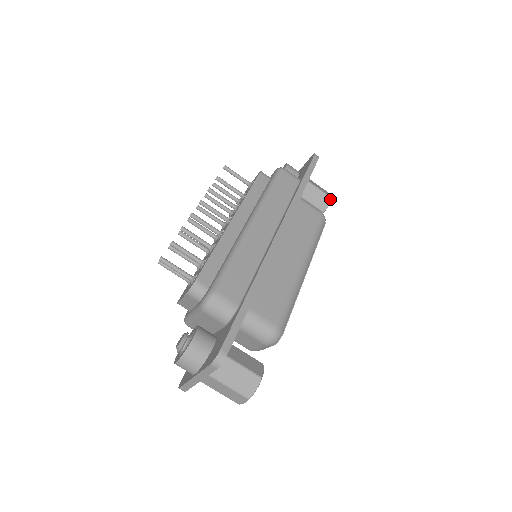
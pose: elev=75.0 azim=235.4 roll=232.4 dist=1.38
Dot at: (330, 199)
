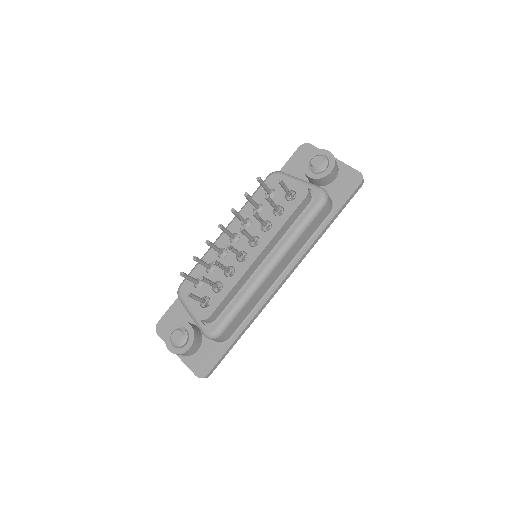
Dot at: occluded
